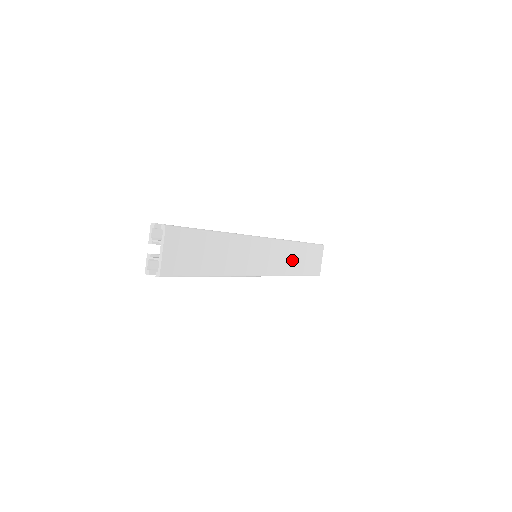
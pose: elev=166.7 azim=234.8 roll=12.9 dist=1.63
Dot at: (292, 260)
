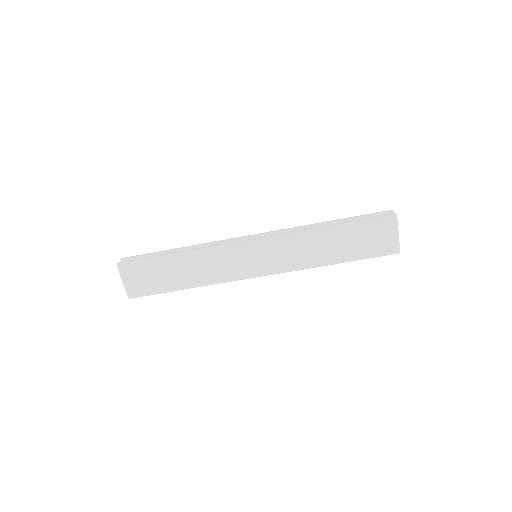
Dot at: (319, 250)
